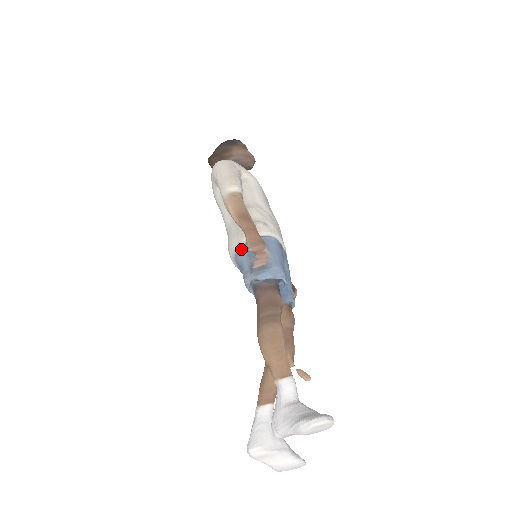
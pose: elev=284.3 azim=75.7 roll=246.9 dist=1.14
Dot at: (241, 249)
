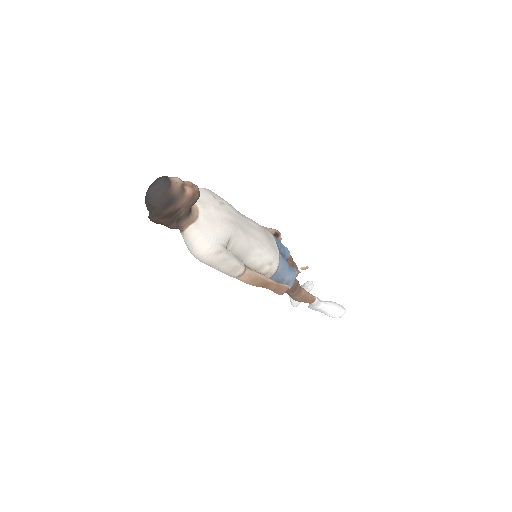
Dot at: occluded
